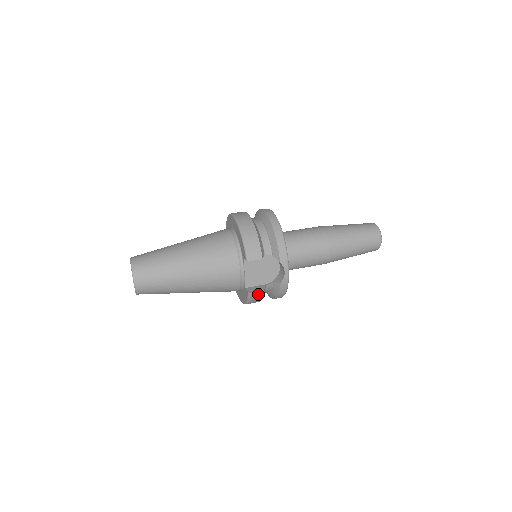
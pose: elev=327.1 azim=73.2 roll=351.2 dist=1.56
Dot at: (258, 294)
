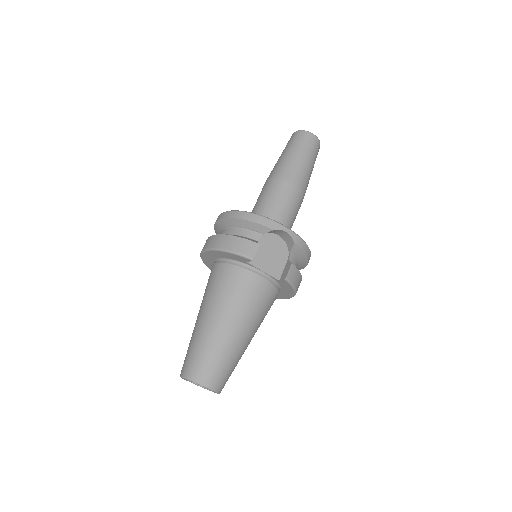
Dot at: (292, 272)
